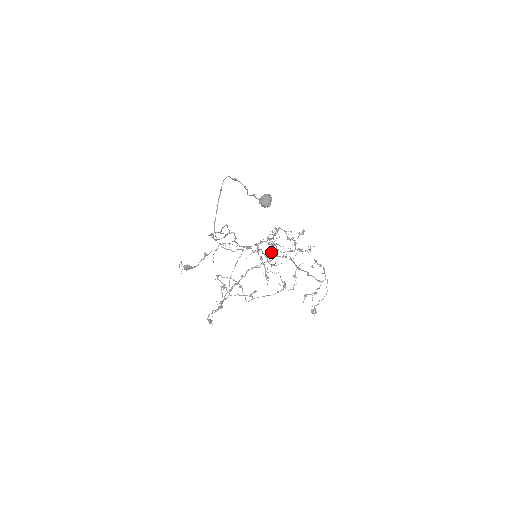
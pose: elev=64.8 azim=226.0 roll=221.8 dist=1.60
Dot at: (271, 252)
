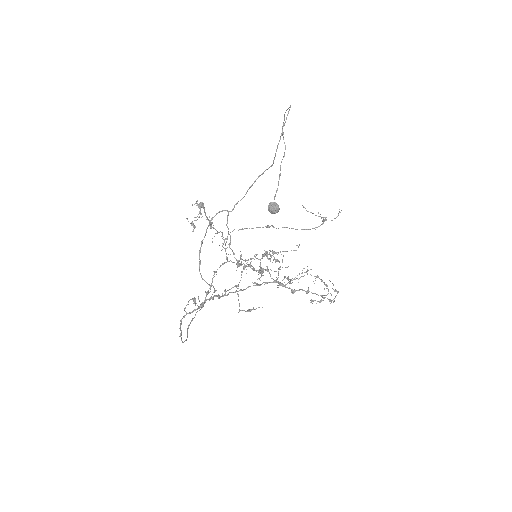
Dot at: (261, 275)
